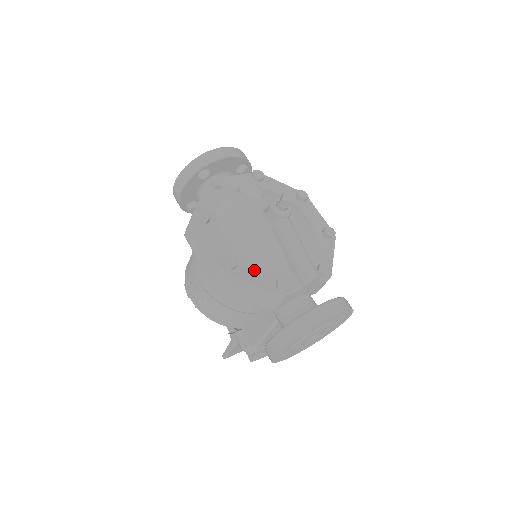
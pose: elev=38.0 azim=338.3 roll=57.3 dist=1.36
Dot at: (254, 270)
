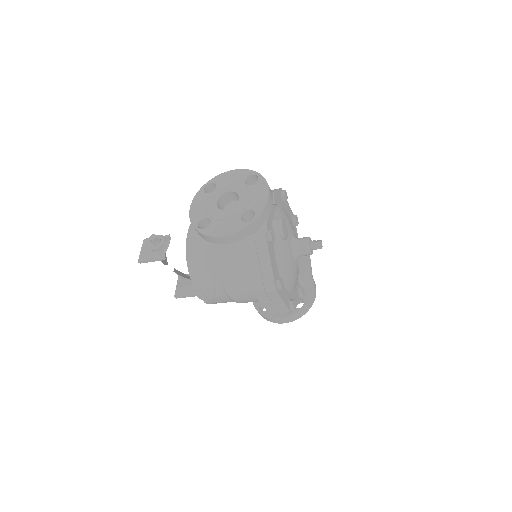
Dot at: (294, 296)
